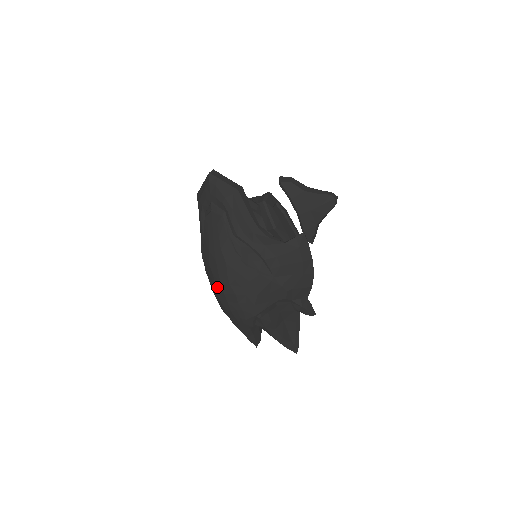
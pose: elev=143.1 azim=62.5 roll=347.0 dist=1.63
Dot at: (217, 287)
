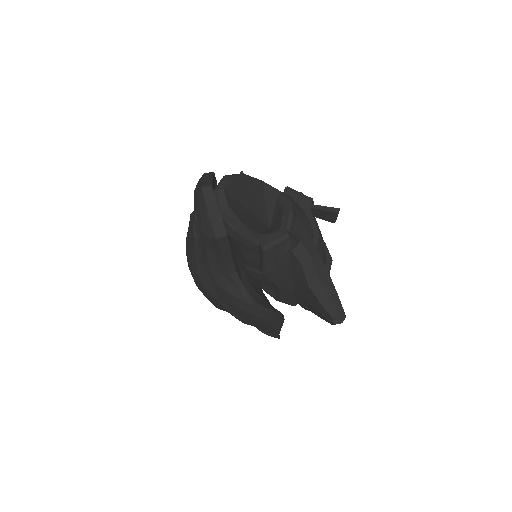
Dot at: occluded
